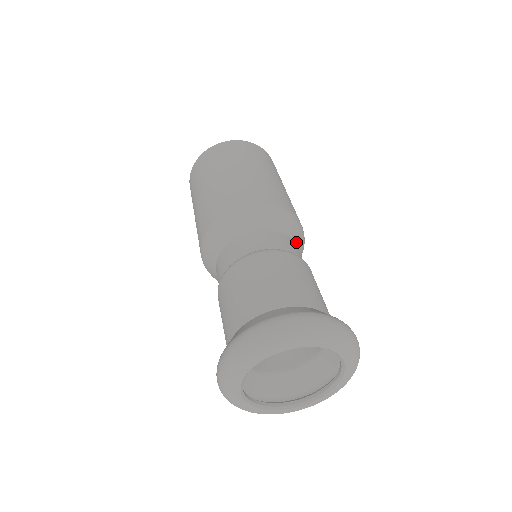
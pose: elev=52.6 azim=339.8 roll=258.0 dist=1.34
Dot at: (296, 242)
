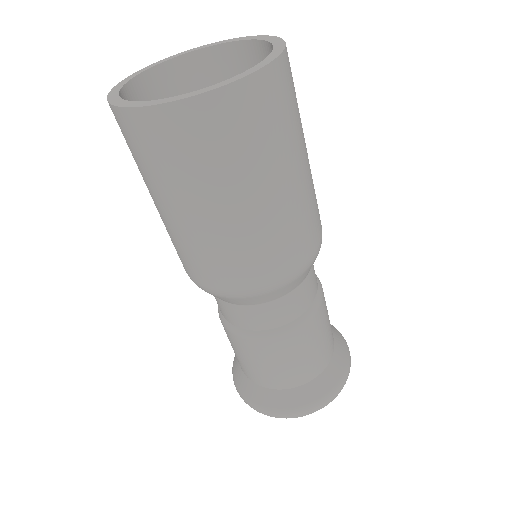
Dot at: occluded
